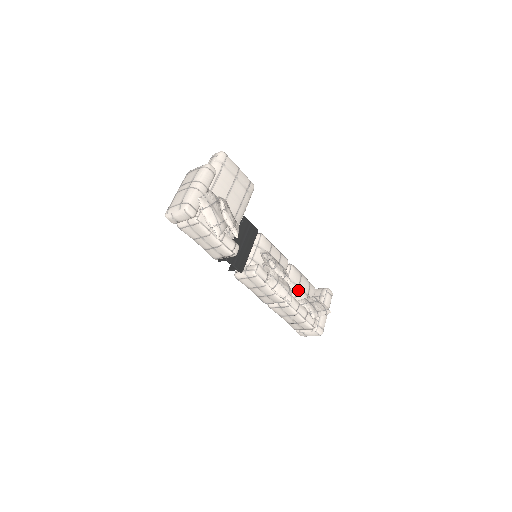
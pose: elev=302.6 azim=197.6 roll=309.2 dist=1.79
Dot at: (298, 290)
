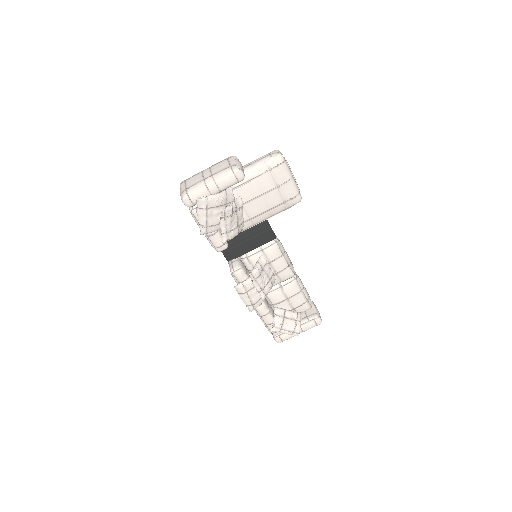
Dot at: (285, 301)
